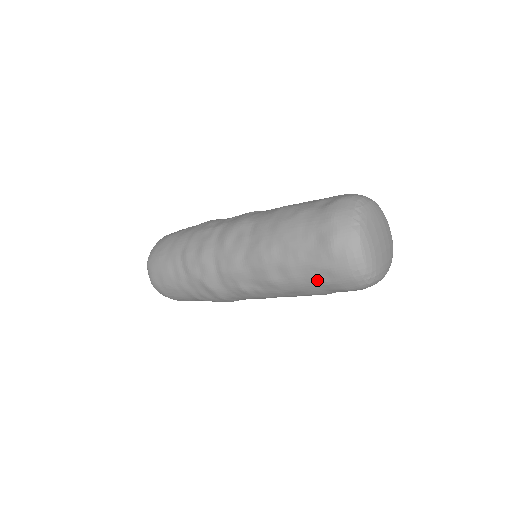
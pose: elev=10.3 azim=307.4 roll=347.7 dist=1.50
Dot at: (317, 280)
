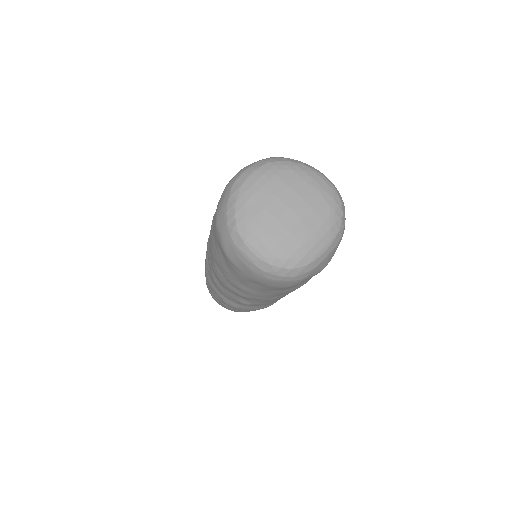
Dot at: (258, 288)
